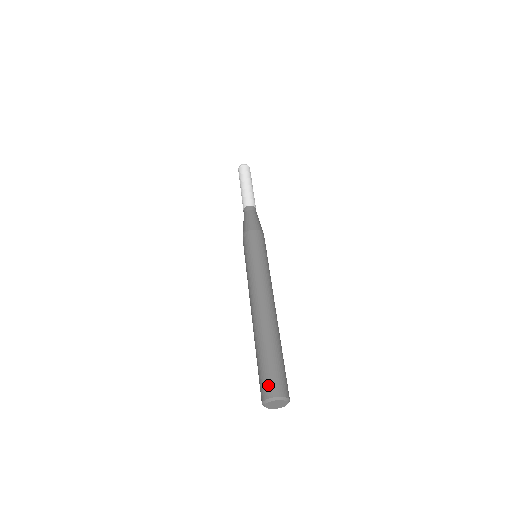
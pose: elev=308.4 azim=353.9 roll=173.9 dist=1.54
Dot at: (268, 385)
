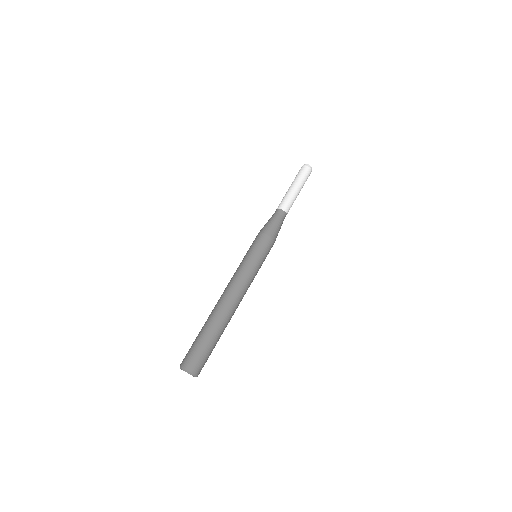
Dot at: (195, 363)
